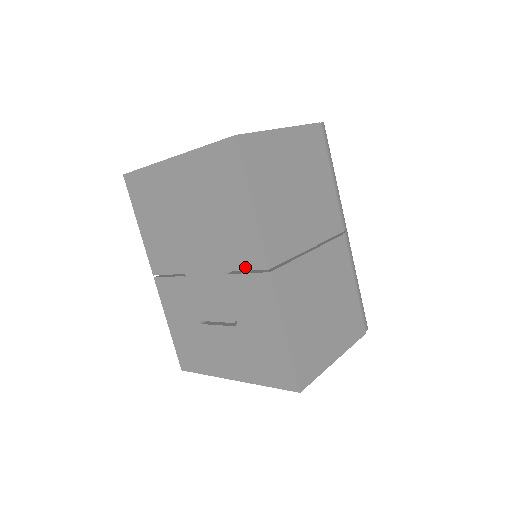
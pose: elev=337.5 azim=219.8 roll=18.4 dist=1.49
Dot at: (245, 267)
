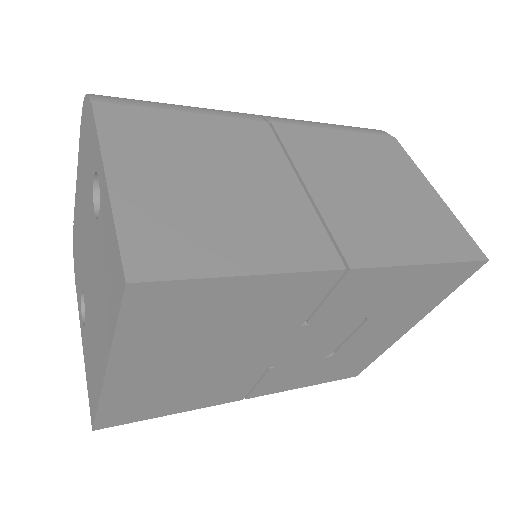
Dot at: (318, 299)
